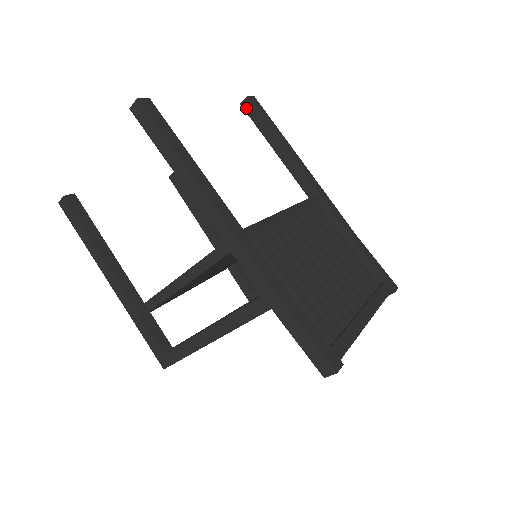
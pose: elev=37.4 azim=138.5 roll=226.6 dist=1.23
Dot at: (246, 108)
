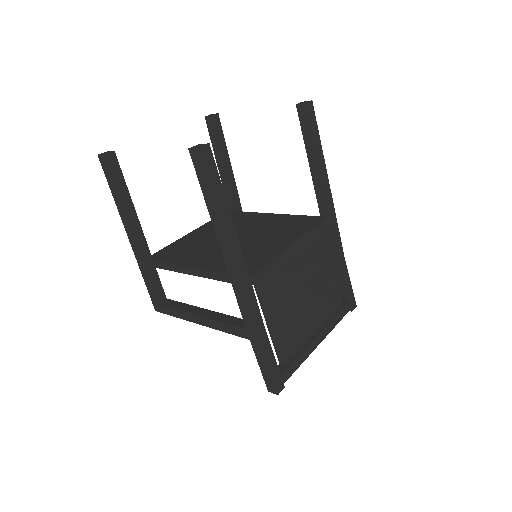
Dot at: (300, 112)
